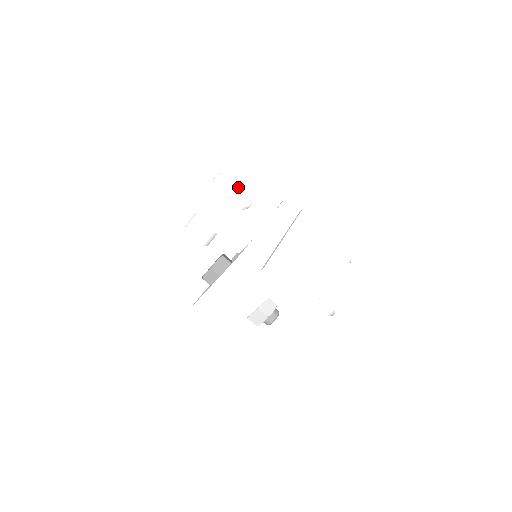
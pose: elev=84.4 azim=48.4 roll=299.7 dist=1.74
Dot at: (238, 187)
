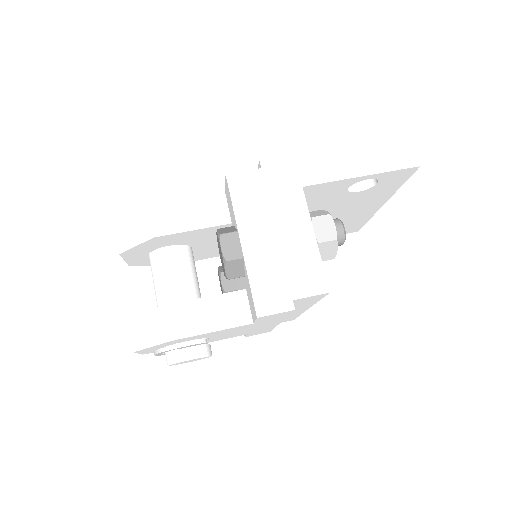
Dot at: occluded
